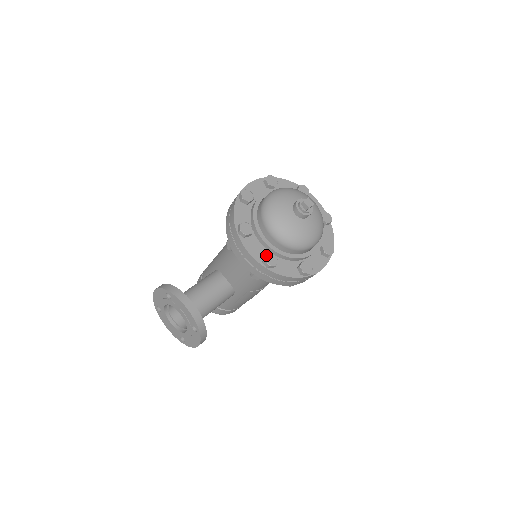
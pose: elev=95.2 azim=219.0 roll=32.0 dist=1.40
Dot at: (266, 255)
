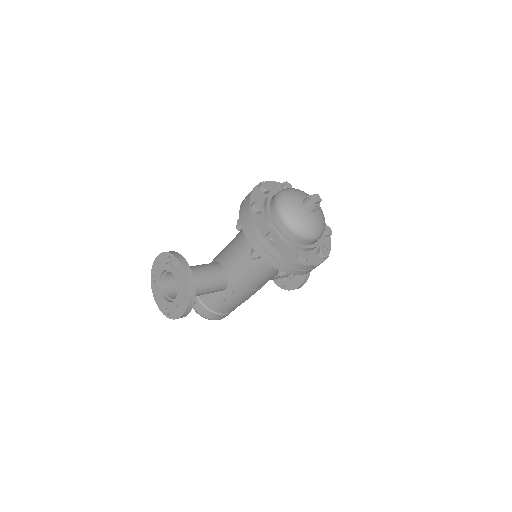
Dot at: (271, 231)
